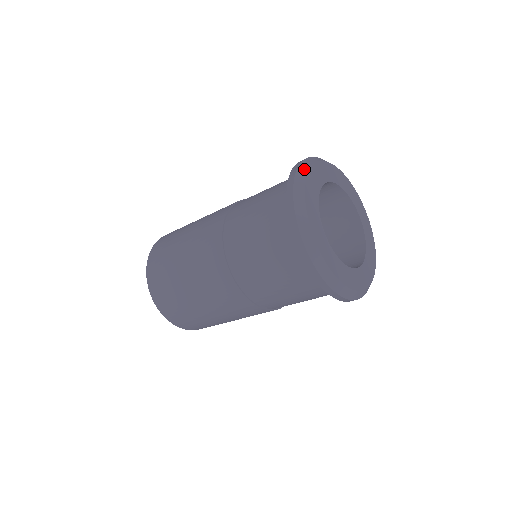
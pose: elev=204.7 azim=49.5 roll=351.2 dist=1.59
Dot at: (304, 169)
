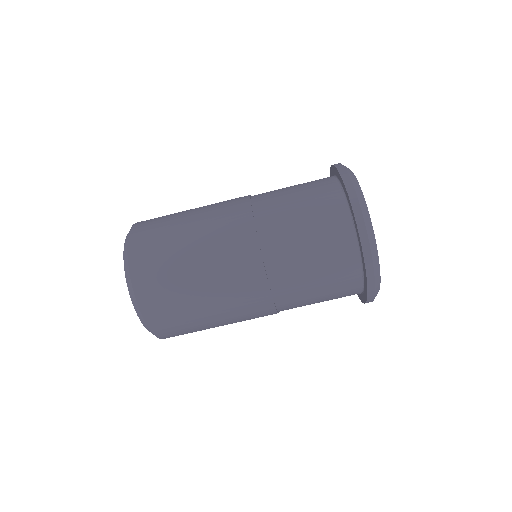
Dot at: occluded
